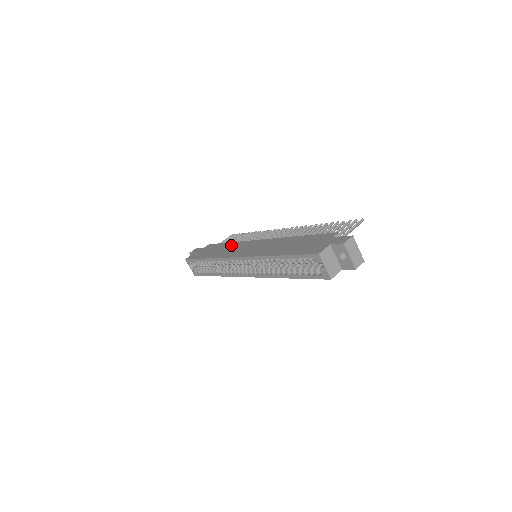
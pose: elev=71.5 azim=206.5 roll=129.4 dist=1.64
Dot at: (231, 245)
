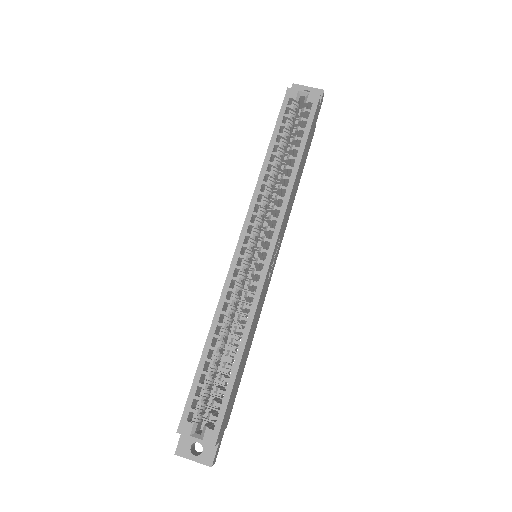
Dot at: occluded
